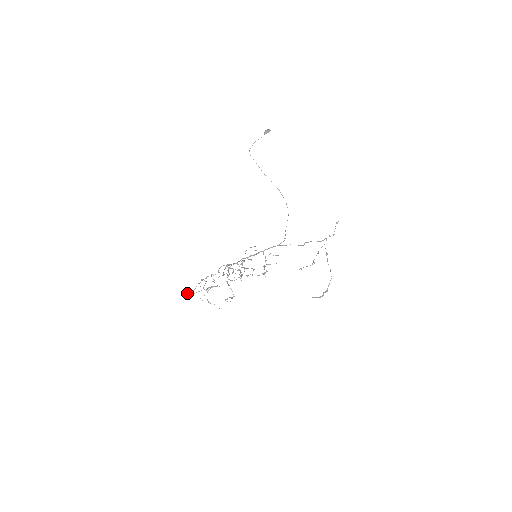
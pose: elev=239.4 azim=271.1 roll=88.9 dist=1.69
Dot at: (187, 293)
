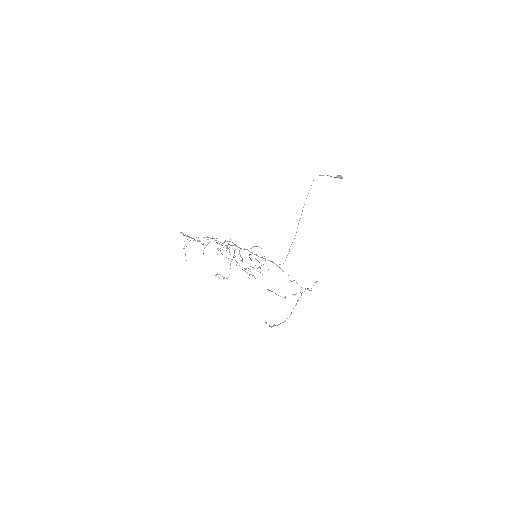
Dot at: occluded
